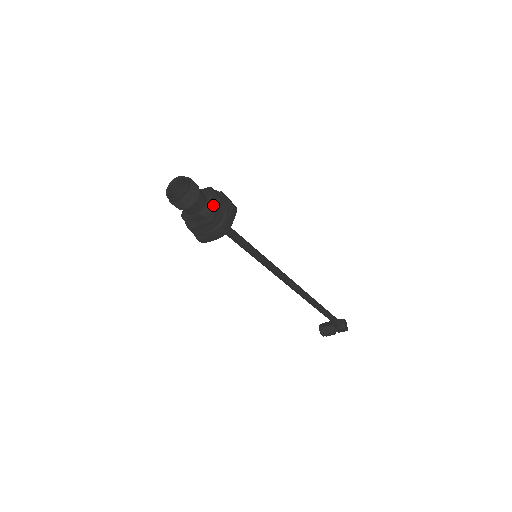
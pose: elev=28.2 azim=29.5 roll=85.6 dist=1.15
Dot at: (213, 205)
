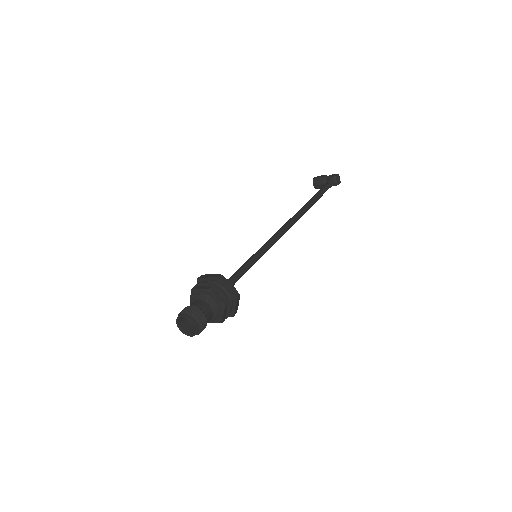
Dot at: (219, 310)
